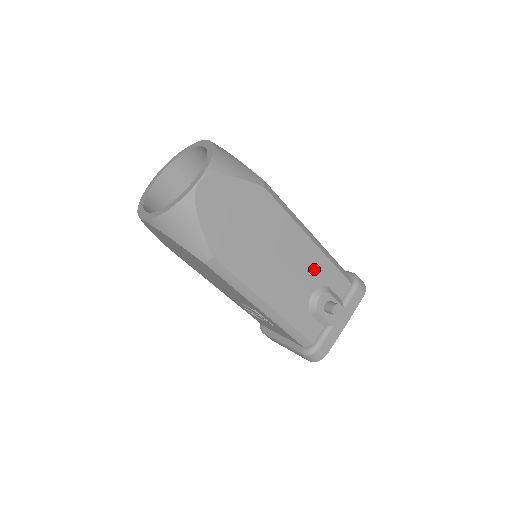
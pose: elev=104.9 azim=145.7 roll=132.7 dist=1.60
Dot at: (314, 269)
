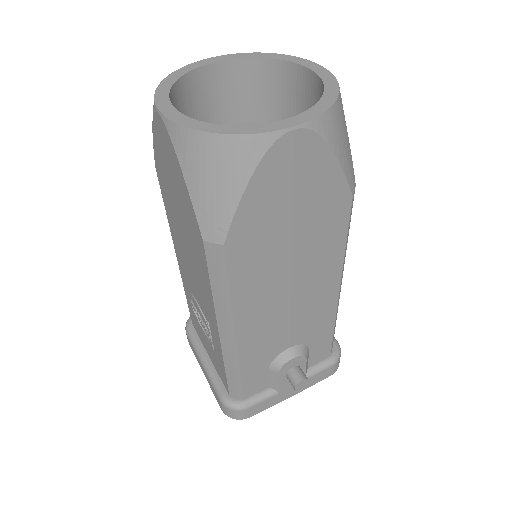
Dot at: (313, 323)
